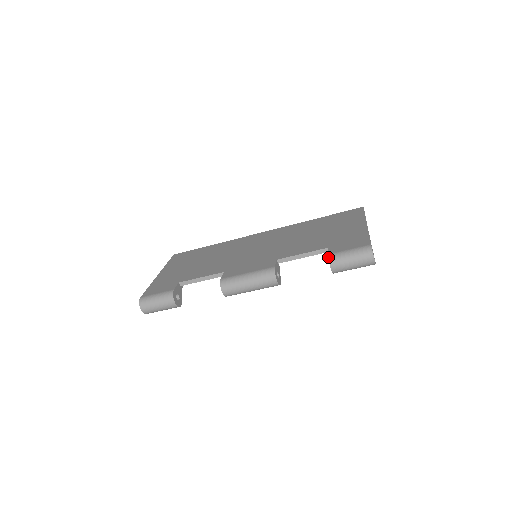
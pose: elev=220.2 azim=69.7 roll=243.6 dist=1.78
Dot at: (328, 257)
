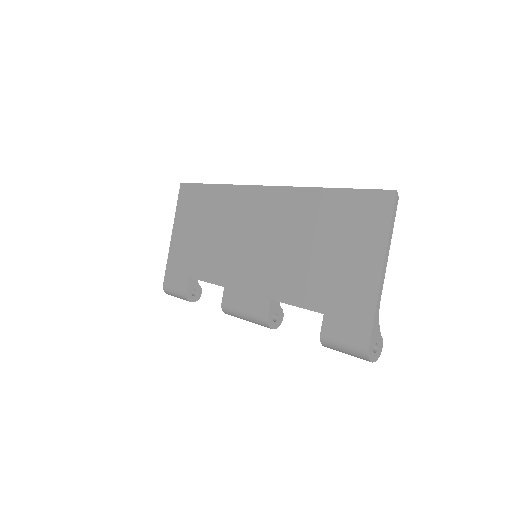
Dot at: (320, 340)
